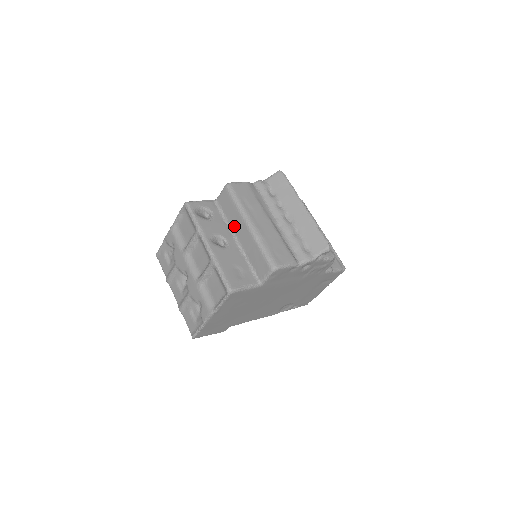
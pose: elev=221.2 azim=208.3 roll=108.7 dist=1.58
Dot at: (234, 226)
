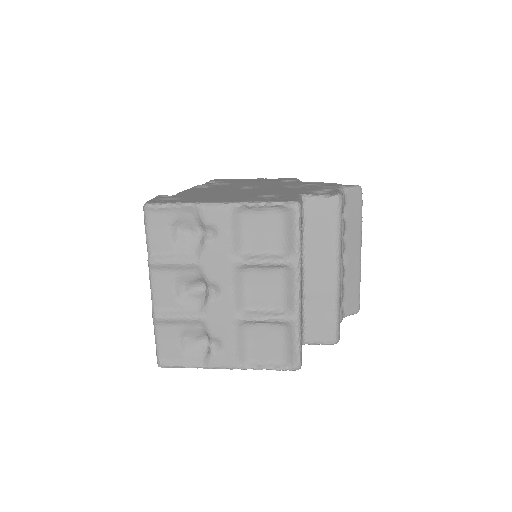
Dot at: (312, 256)
